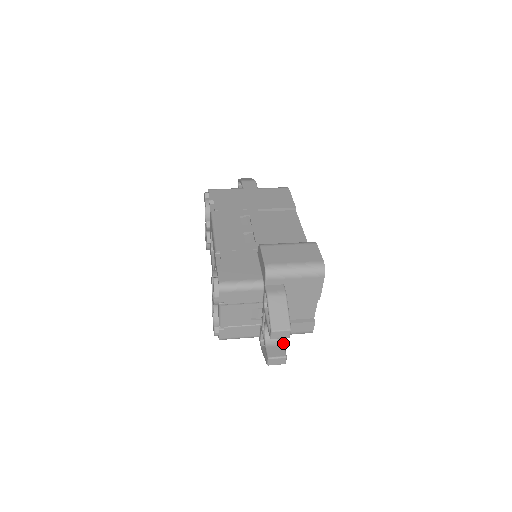
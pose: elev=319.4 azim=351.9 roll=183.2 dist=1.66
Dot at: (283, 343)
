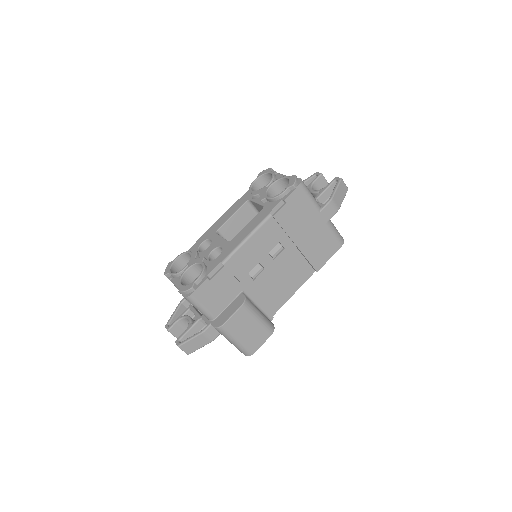
Dot at: occluded
